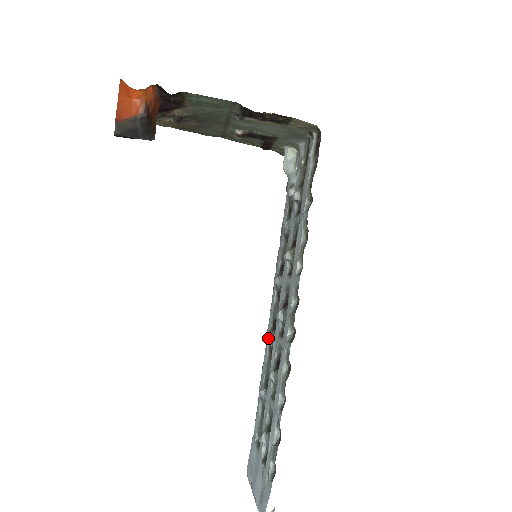
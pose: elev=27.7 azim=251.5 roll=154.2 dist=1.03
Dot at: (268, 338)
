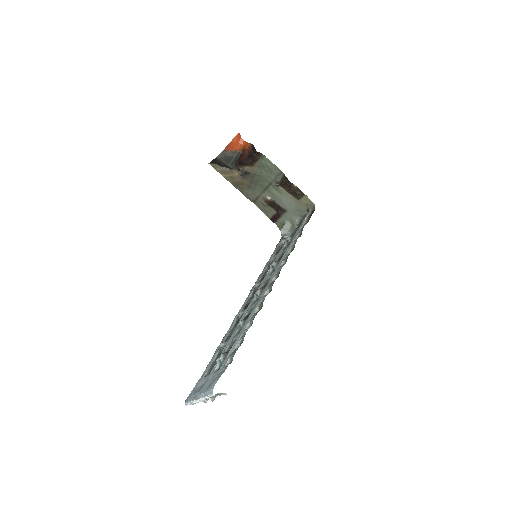
Dot at: (238, 315)
